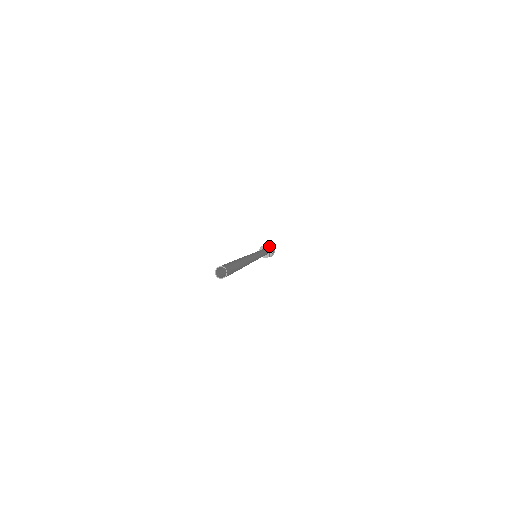
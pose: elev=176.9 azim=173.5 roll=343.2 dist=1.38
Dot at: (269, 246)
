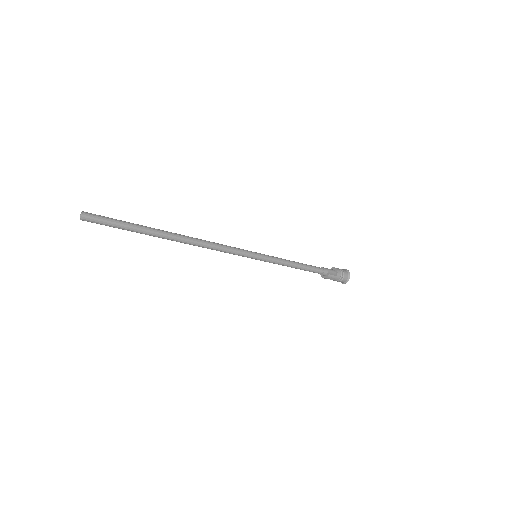
Dot at: (332, 268)
